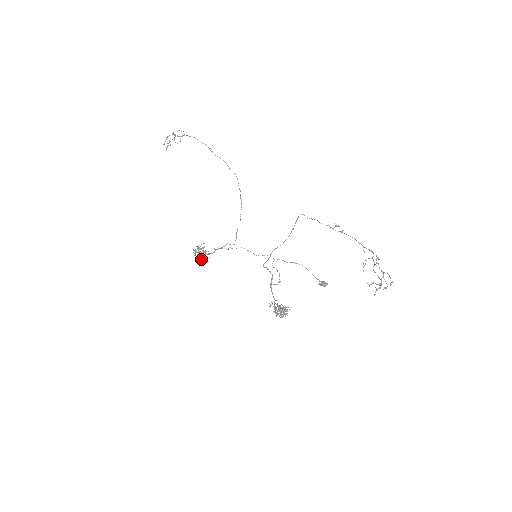
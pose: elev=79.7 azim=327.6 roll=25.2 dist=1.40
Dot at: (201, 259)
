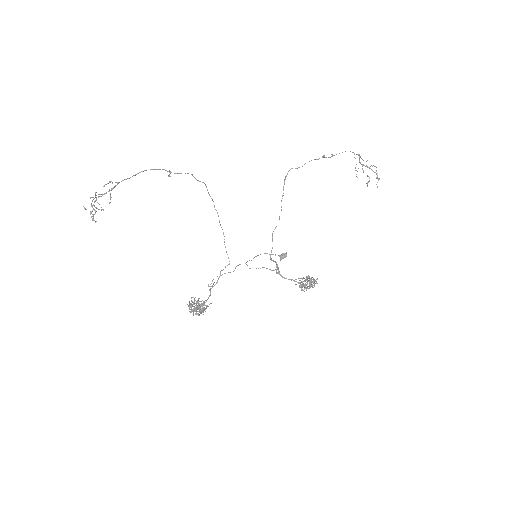
Dot at: occluded
